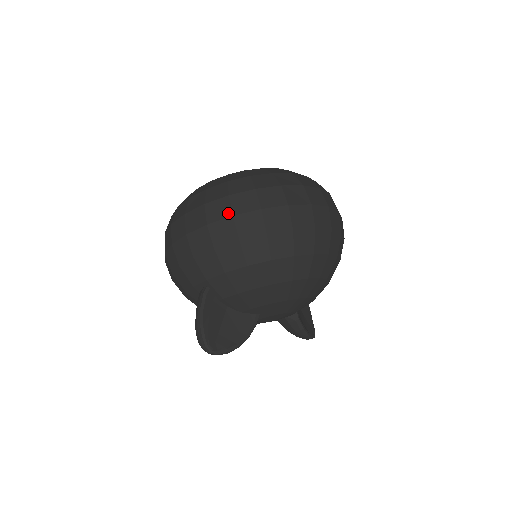
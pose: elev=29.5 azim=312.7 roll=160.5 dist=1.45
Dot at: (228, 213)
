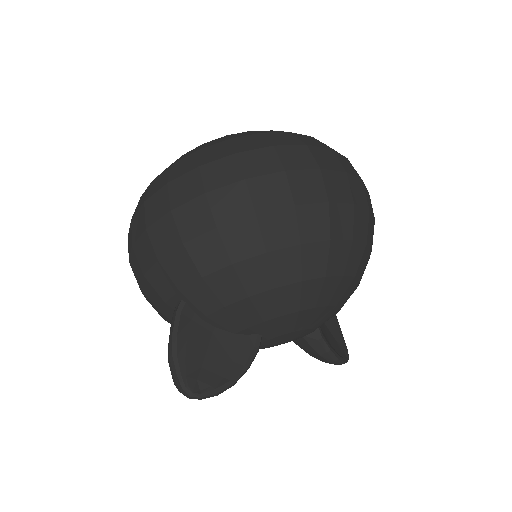
Dot at: (198, 190)
